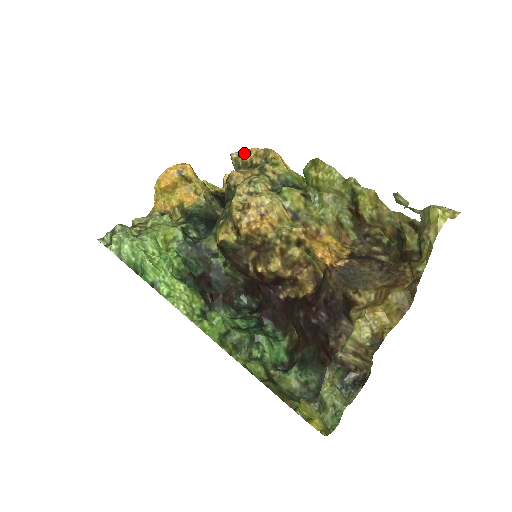
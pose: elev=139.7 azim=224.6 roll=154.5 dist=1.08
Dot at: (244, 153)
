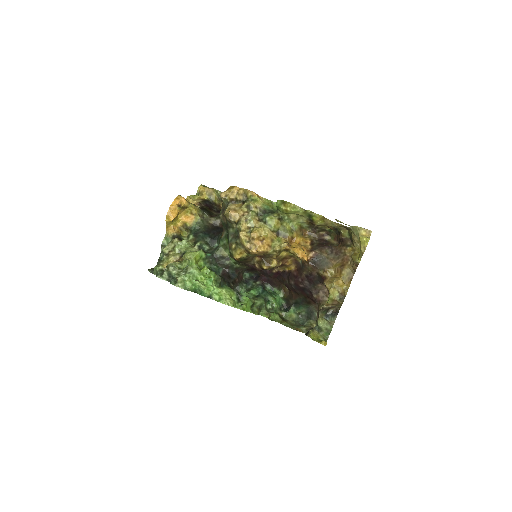
Dot at: (229, 193)
